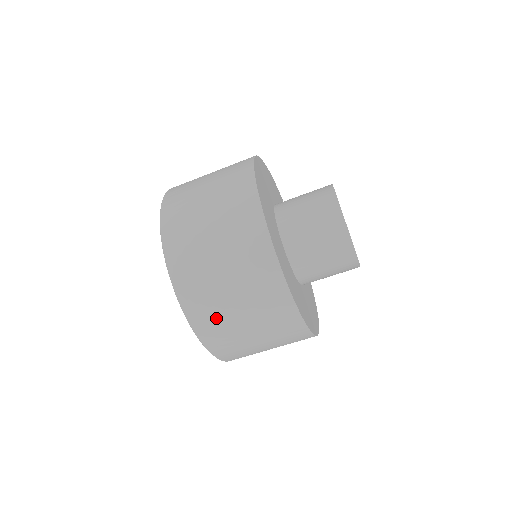
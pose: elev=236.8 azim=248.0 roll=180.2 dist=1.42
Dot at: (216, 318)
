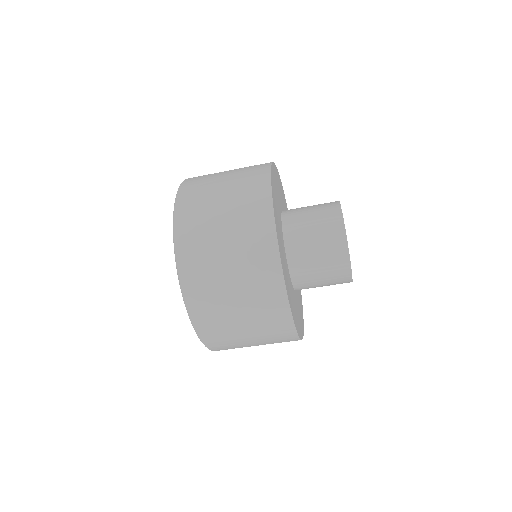
Dot at: (219, 326)
